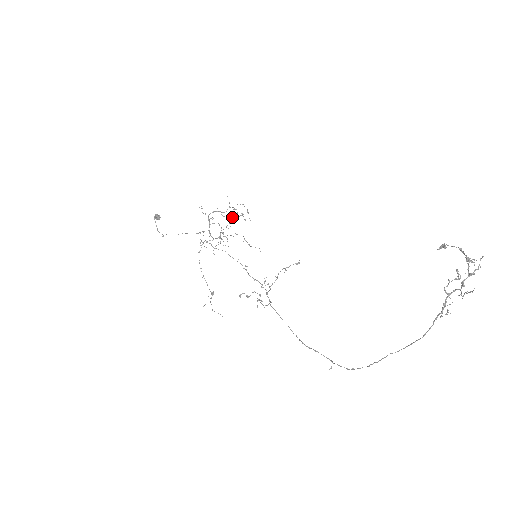
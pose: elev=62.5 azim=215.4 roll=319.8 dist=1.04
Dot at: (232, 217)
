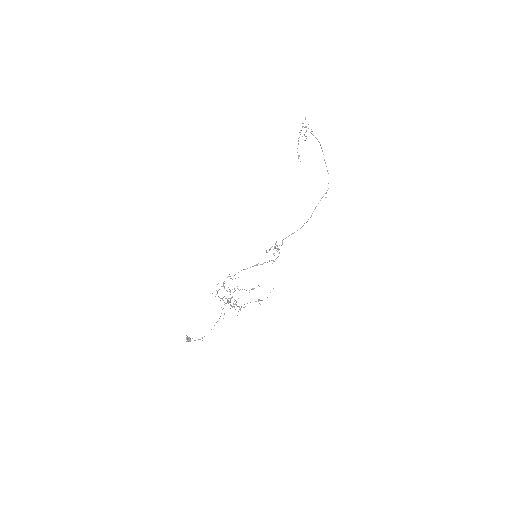
Dot at: occluded
